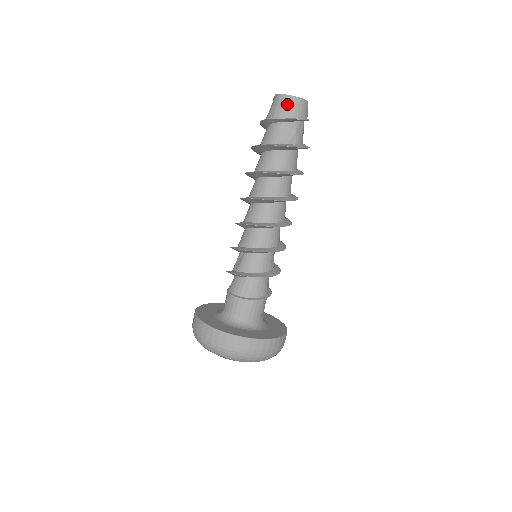
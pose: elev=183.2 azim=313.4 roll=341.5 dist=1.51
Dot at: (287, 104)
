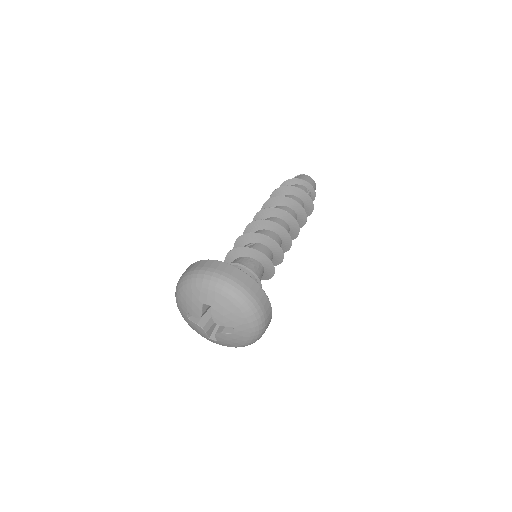
Dot at: (310, 180)
